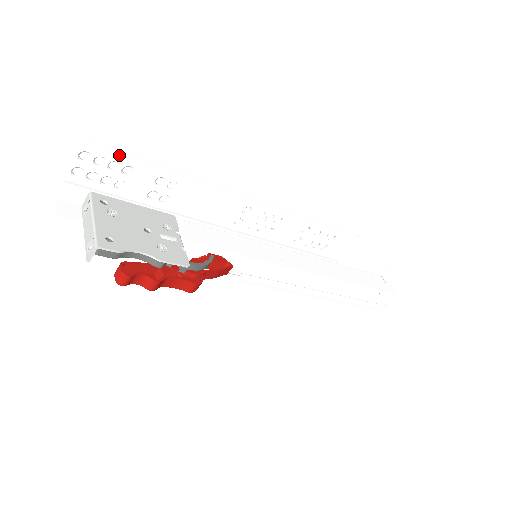
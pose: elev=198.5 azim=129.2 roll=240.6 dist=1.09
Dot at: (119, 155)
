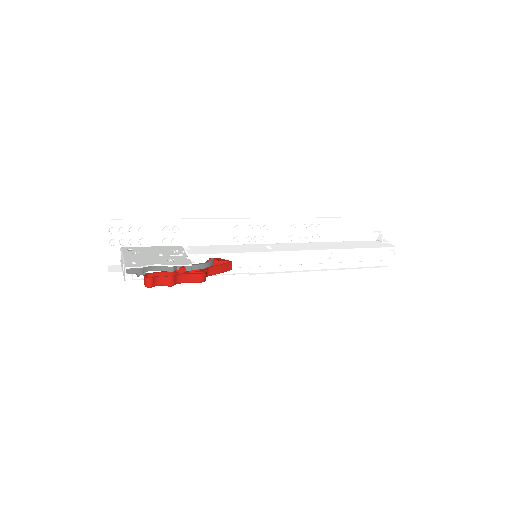
Dot at: (132, 222)
